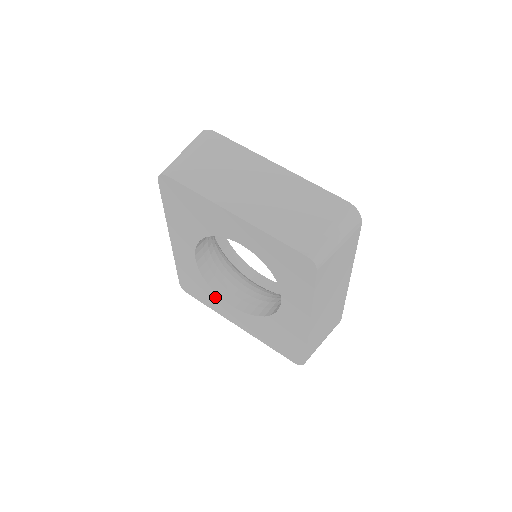
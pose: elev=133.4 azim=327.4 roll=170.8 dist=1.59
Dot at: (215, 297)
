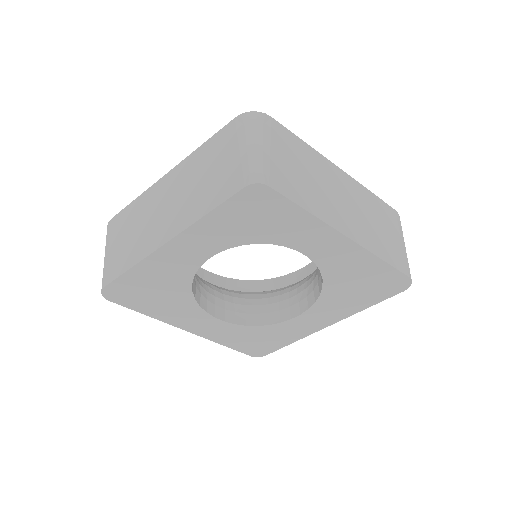
Dot at: (279, 328)
